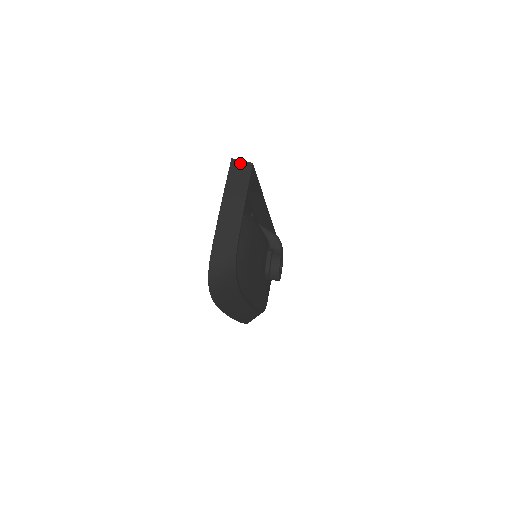
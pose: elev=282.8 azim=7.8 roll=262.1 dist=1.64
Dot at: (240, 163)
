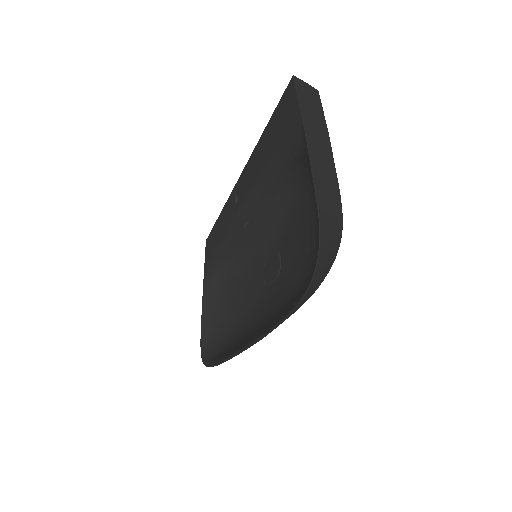
Dot at: (305, 85)
